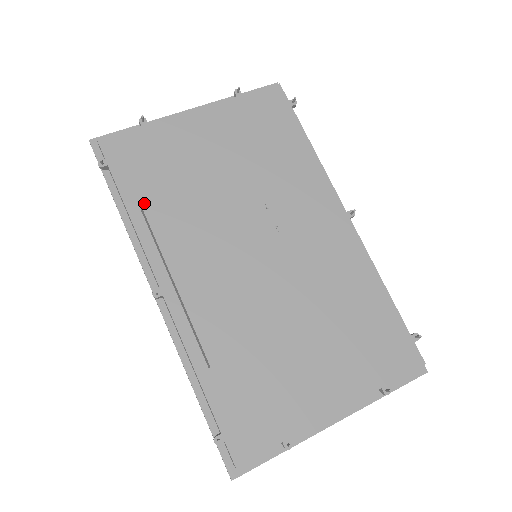
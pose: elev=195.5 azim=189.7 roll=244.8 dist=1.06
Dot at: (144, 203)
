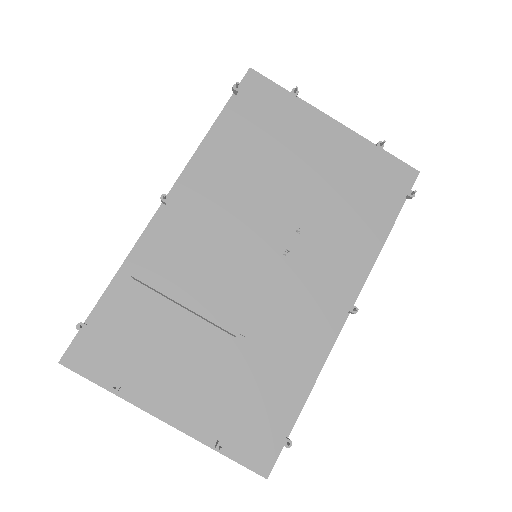
Dot at: (225, 134)
